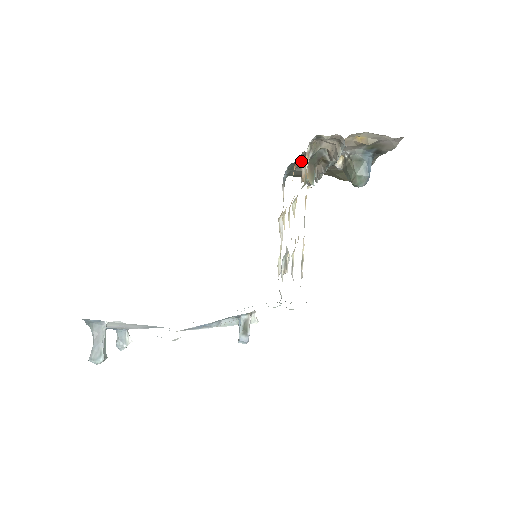
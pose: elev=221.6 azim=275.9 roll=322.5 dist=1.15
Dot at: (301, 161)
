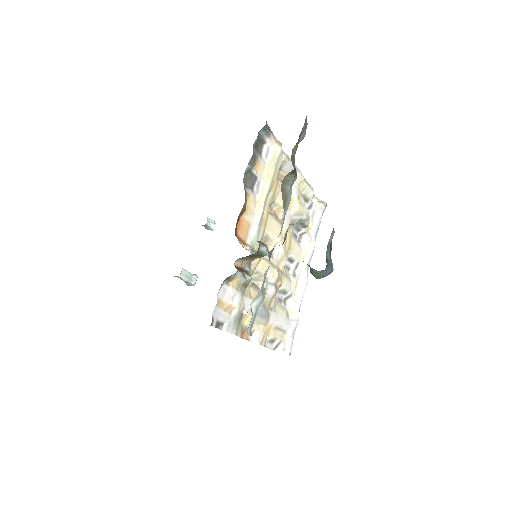
Dot at: occluded
